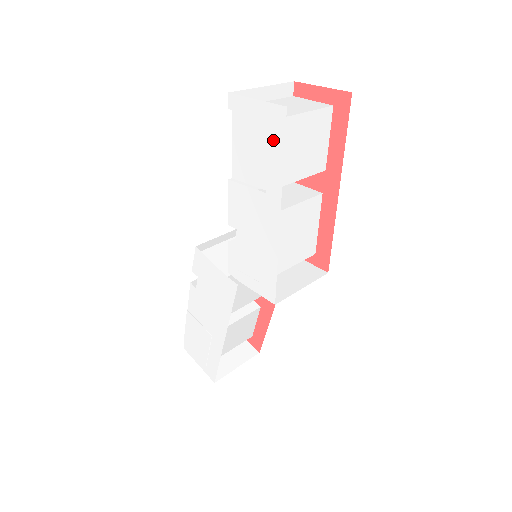
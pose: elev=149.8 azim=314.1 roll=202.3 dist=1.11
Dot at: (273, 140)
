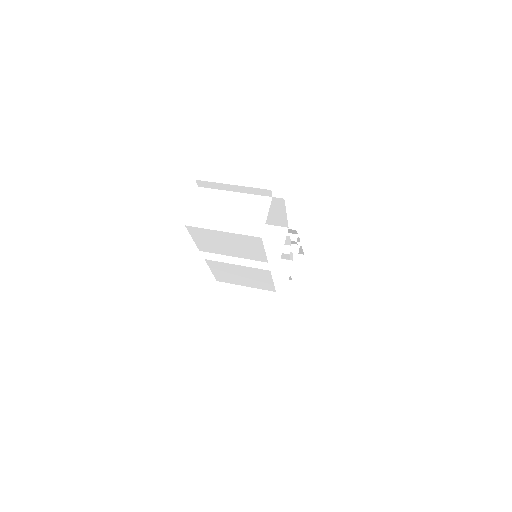
Dot at: occluded
